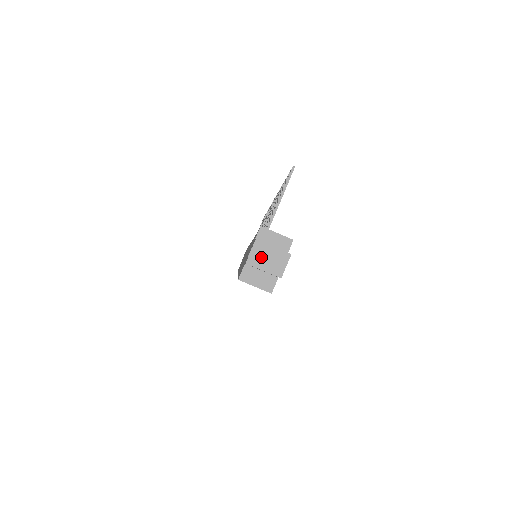
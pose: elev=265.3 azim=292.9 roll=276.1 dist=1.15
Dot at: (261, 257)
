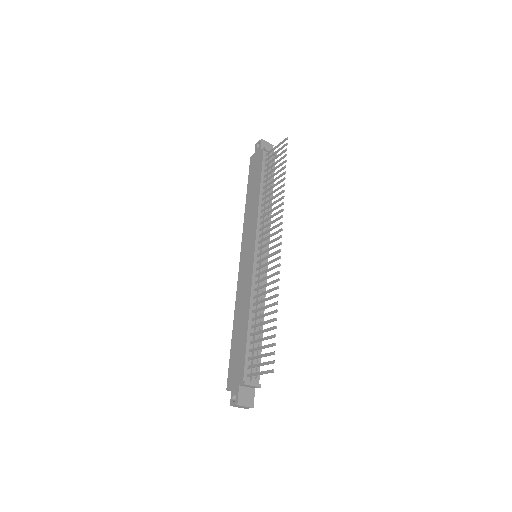
Dot at: (238, 407)
